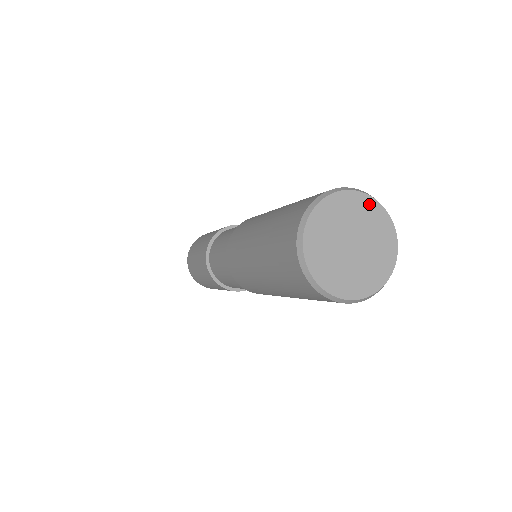
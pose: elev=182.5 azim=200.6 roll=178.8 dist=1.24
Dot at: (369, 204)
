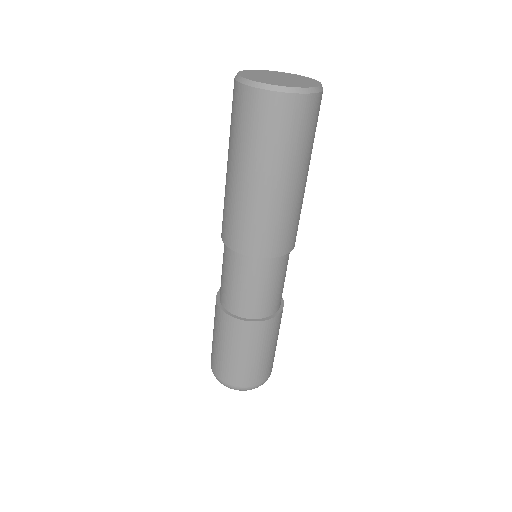
Dot at: (307, 78)
